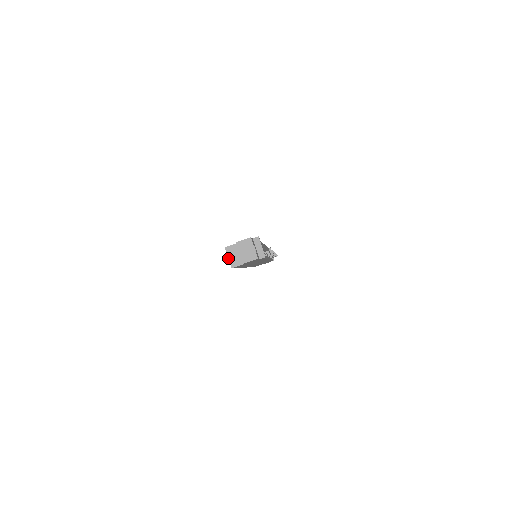
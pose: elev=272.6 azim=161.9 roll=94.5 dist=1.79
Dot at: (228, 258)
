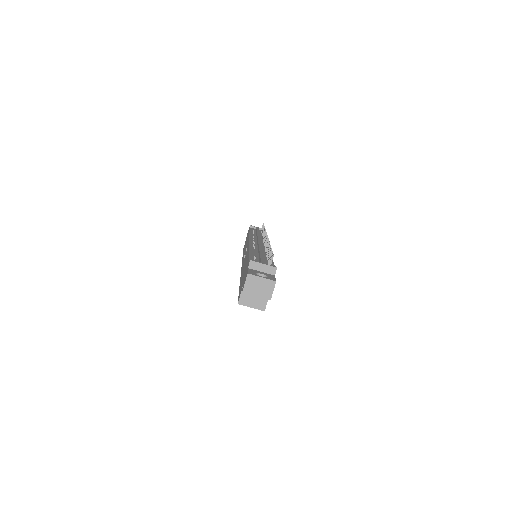
Dot at: occluded
